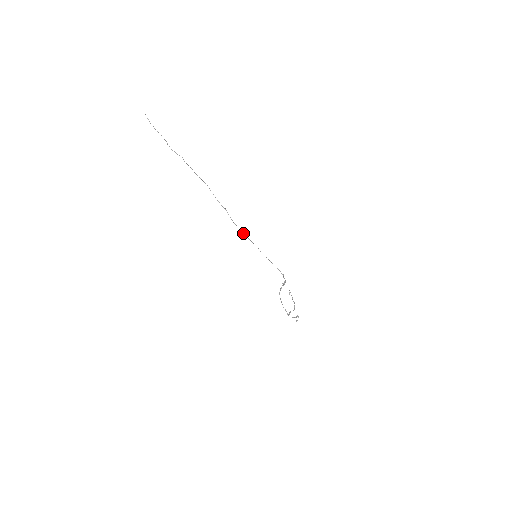
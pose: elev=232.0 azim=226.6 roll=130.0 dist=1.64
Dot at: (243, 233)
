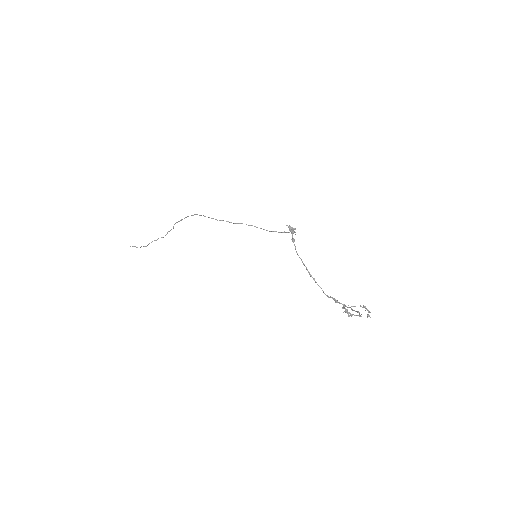
Dot at: (221, 220)
